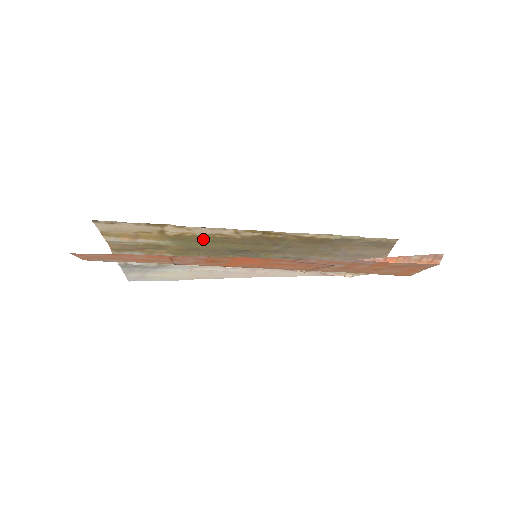
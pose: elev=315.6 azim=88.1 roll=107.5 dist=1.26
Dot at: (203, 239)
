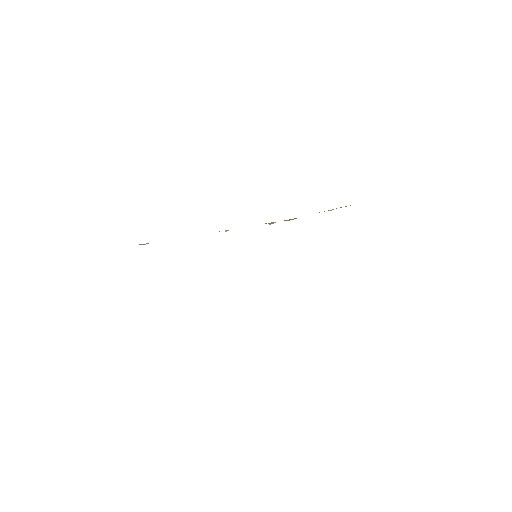
Dot at: occluded
